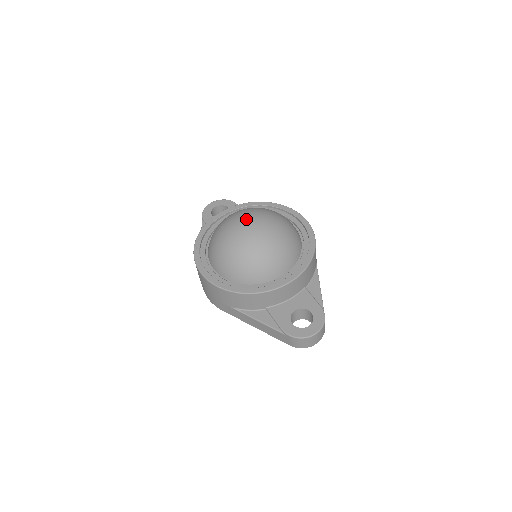
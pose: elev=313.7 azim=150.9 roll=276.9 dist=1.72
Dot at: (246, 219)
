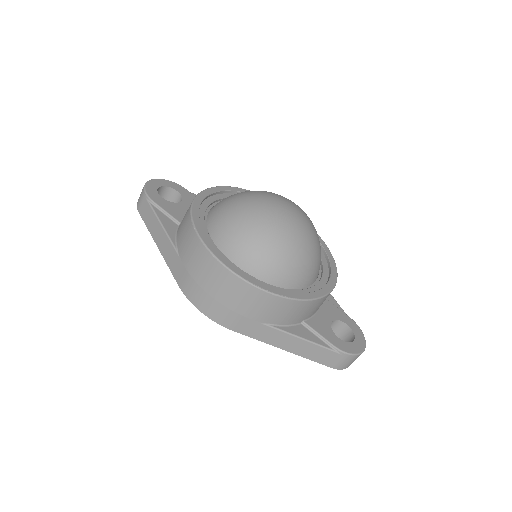
Dot at: (280, 201)
